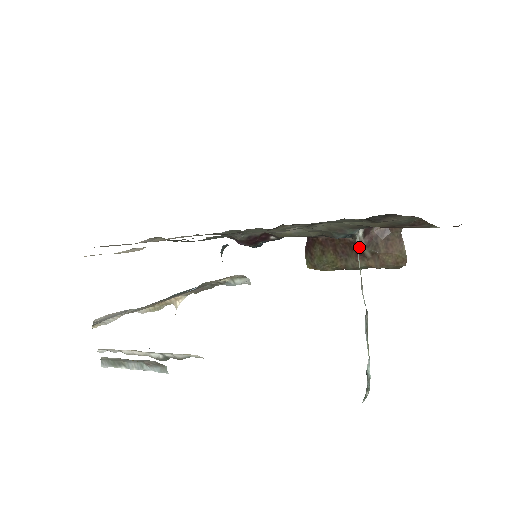
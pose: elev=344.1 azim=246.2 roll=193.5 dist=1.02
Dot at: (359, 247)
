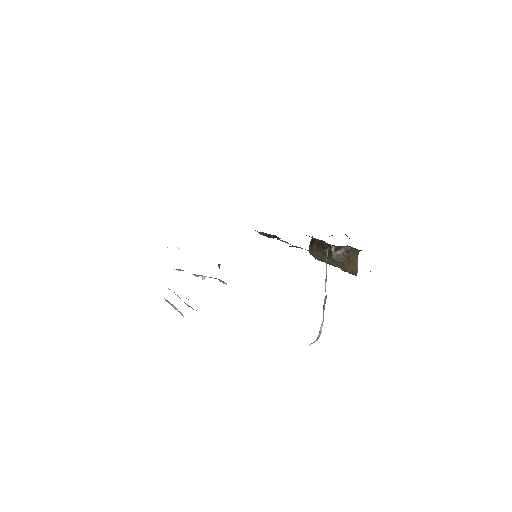
Dot at: (331, 257)
